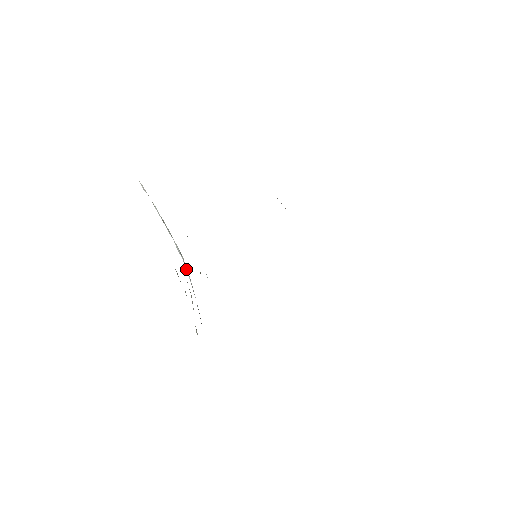
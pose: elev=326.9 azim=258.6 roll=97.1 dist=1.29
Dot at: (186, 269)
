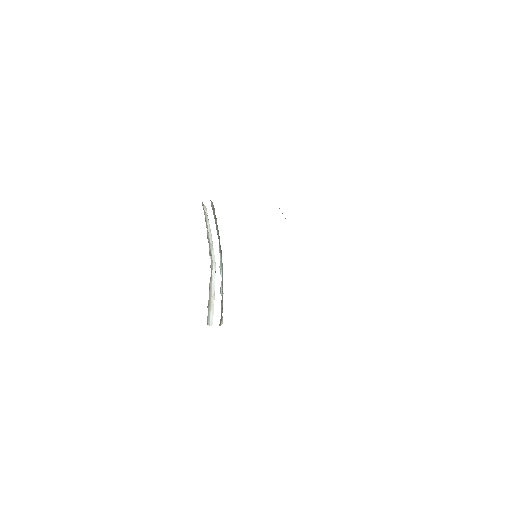
Dot at: (214, 273)
